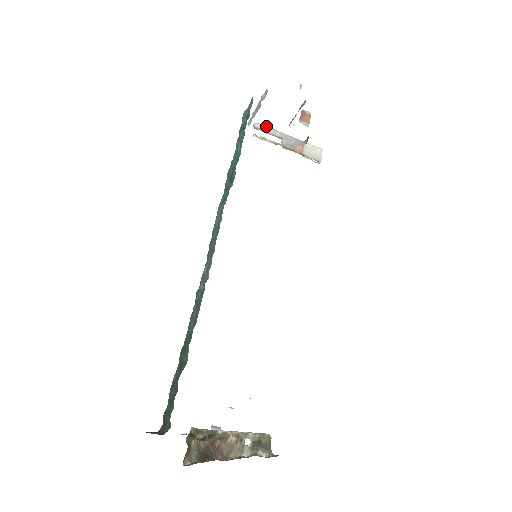
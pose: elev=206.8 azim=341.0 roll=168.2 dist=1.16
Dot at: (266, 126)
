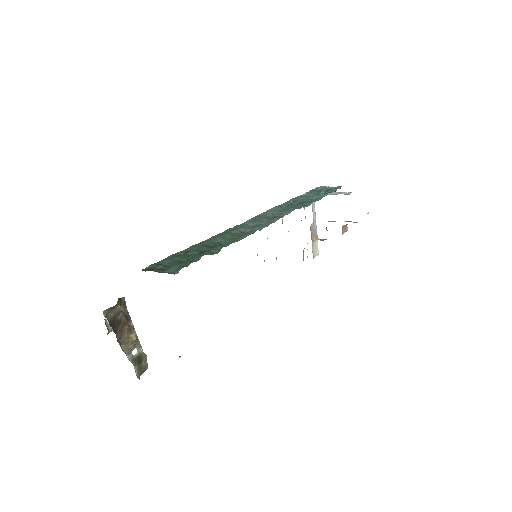
Dot at: occluded
